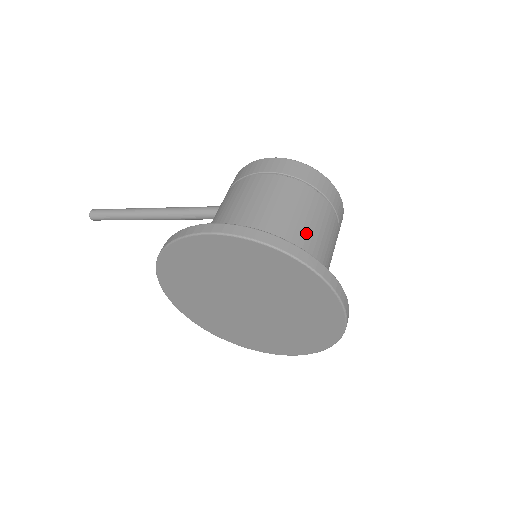
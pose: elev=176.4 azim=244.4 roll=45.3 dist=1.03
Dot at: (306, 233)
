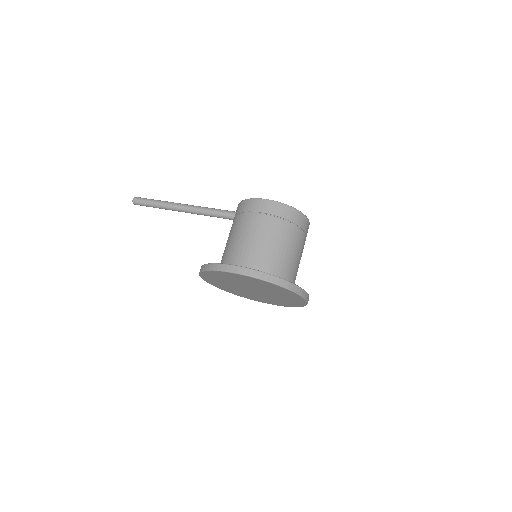
Dot at: (287, 257)
